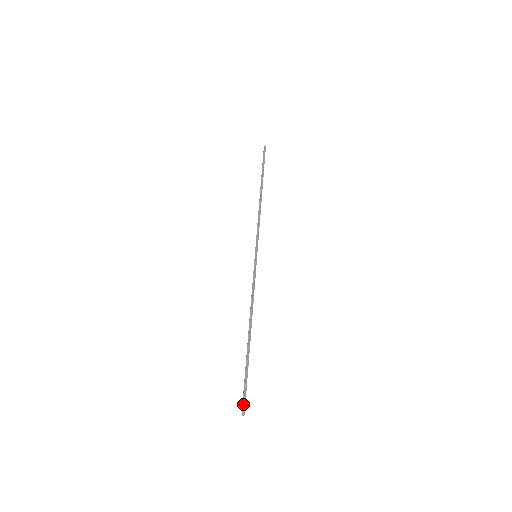
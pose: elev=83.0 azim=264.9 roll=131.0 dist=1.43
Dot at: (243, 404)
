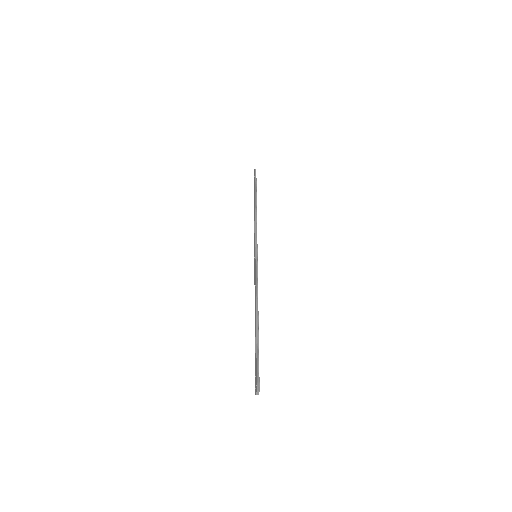
Dot at: (257, 382)
